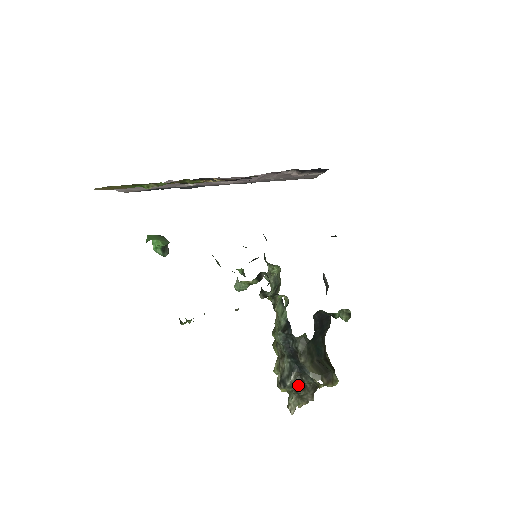
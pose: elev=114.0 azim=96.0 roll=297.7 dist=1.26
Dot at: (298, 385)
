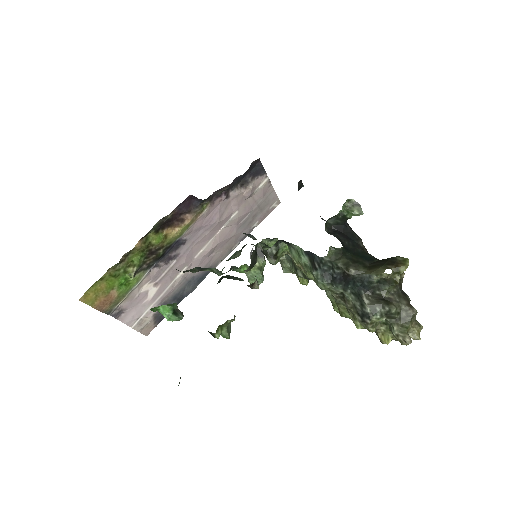
Dot at: (379, 303)
